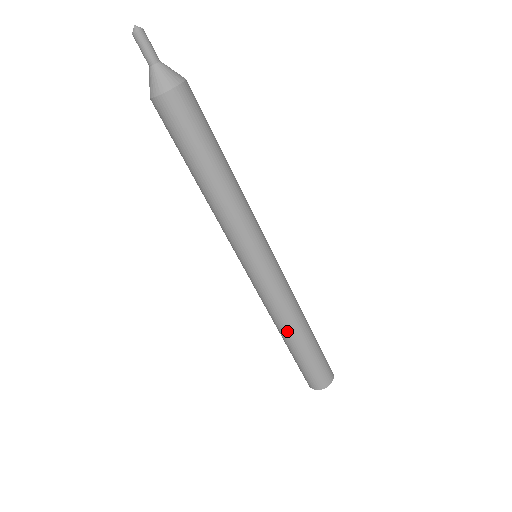
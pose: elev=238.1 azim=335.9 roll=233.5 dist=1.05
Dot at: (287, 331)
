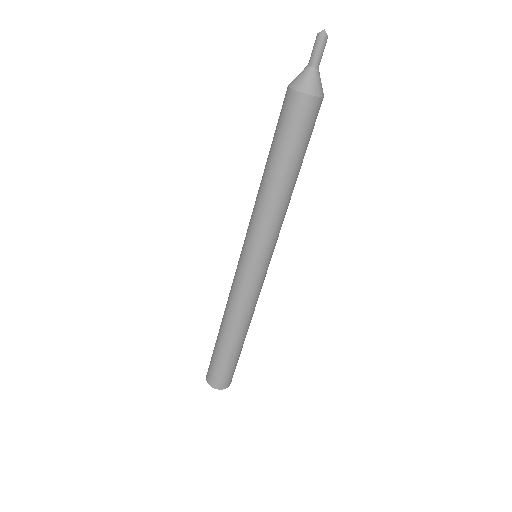
Dot at: (240, 330)
